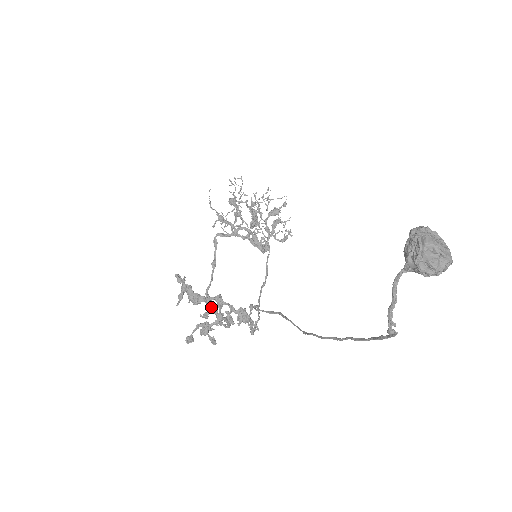
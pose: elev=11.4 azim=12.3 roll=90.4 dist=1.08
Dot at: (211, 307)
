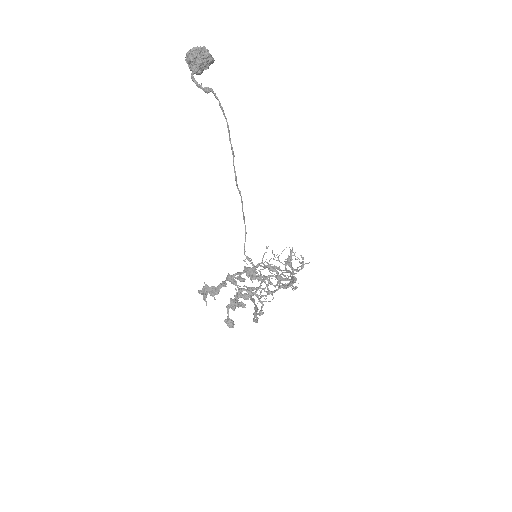
Dot at: (225, 284)
